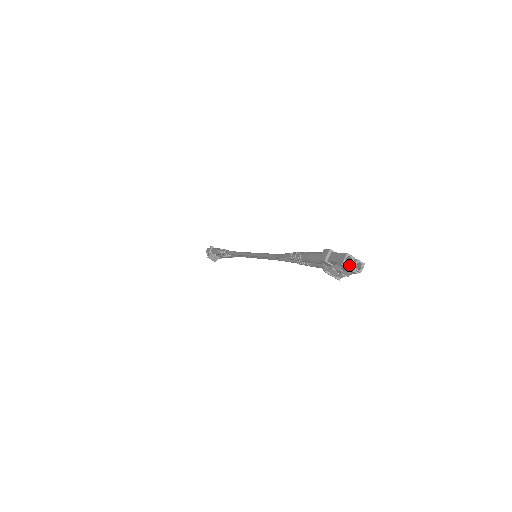
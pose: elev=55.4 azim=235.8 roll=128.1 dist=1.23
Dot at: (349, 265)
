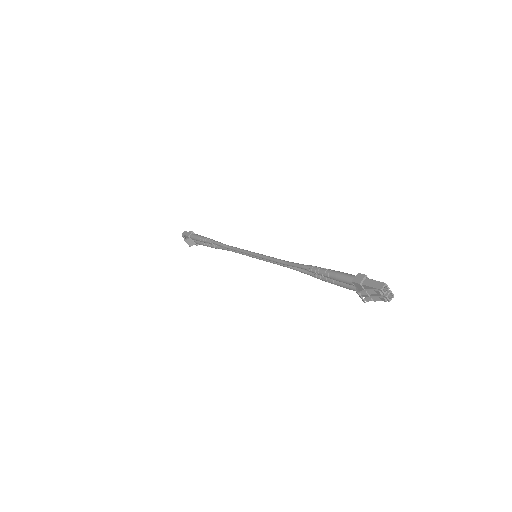
Dot at: (384, 293)
